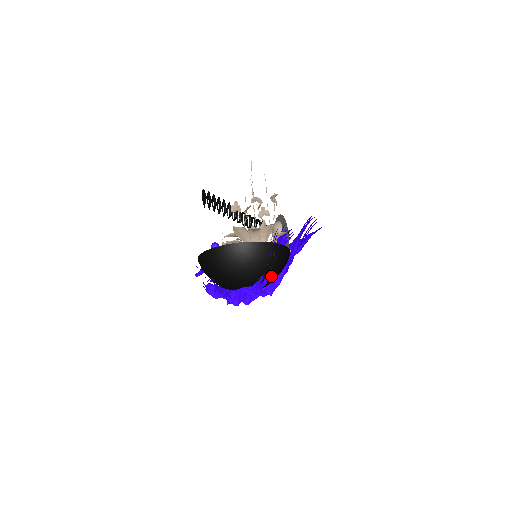
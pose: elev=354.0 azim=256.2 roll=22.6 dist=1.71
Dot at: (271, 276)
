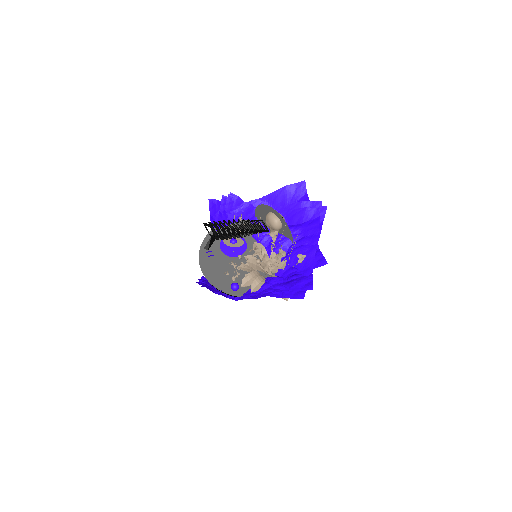
Dot at: occluded
